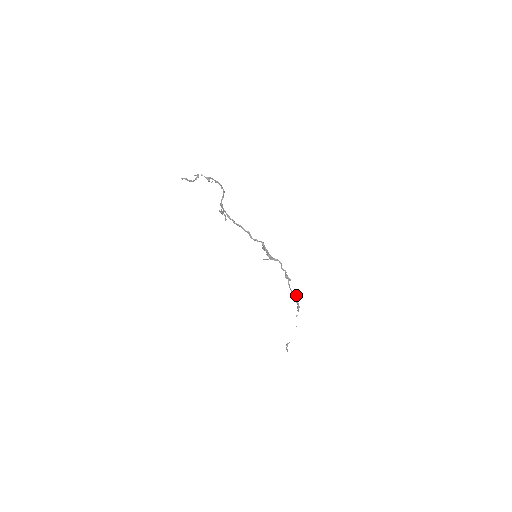
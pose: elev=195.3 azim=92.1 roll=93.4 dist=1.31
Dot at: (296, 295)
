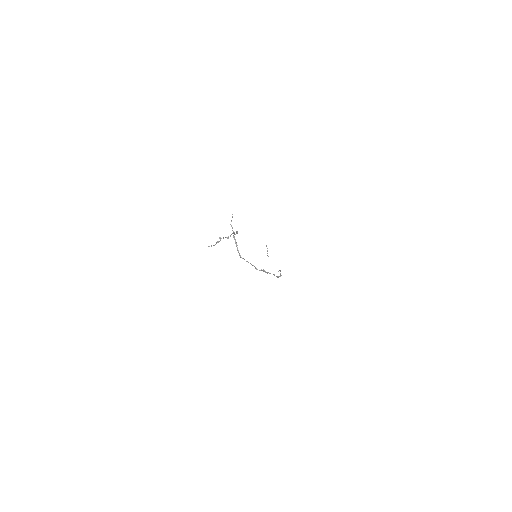
Dot at: occluded
